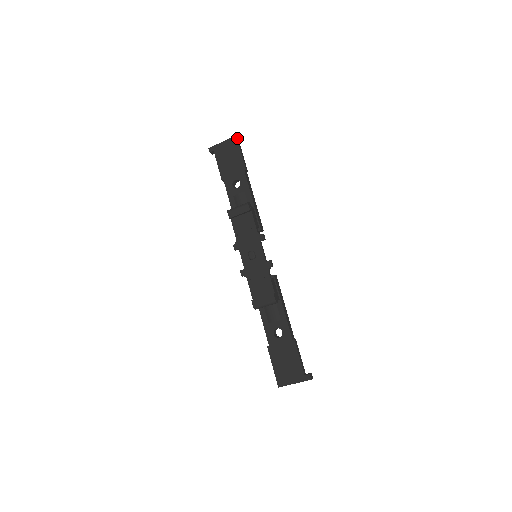
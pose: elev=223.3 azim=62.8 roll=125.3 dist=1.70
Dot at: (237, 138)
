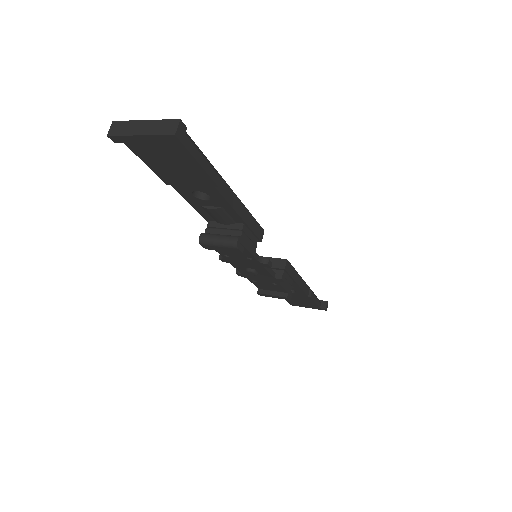
Dot at: (178, 137)
